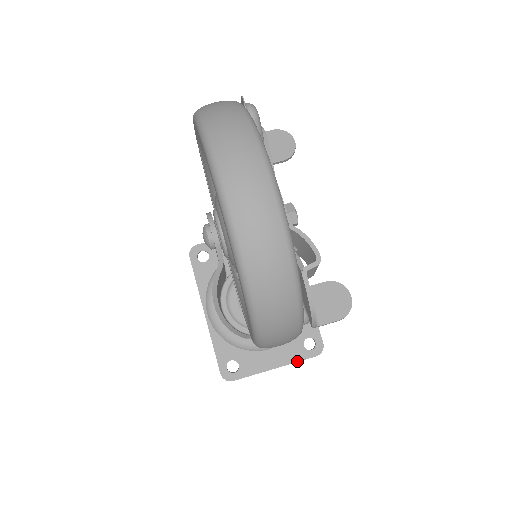
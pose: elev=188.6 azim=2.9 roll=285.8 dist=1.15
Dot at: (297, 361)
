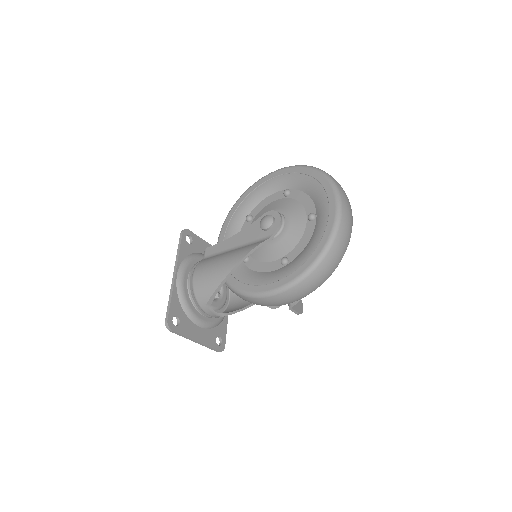
Dot at: (210, 346)
